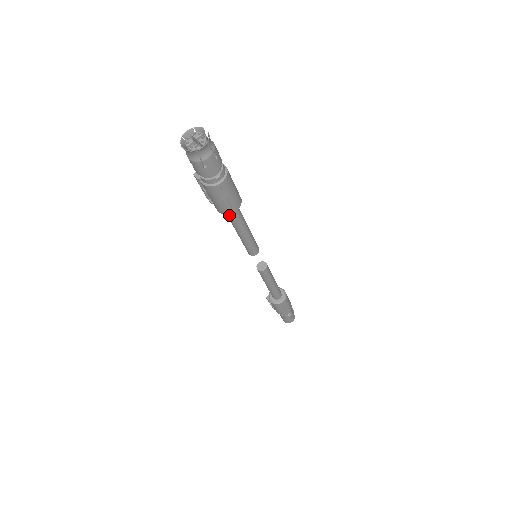
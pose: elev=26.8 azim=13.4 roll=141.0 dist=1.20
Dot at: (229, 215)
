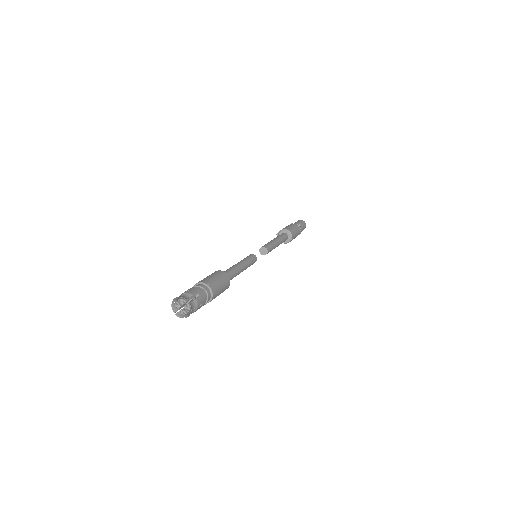
Dot at: occluded
